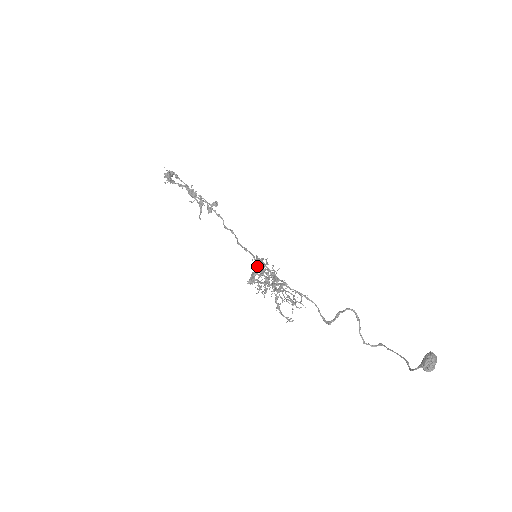
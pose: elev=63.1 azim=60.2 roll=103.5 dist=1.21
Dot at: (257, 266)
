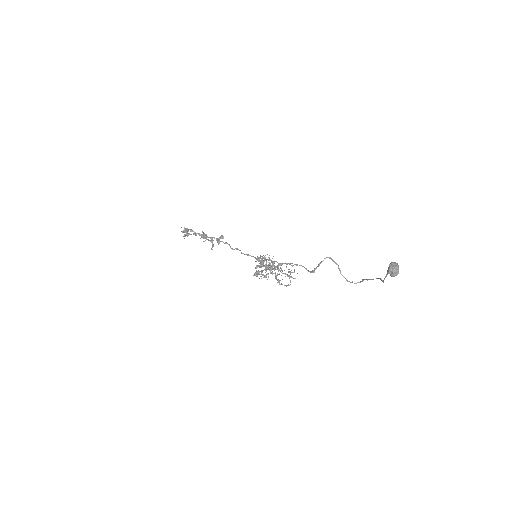
Dot at: occluded
